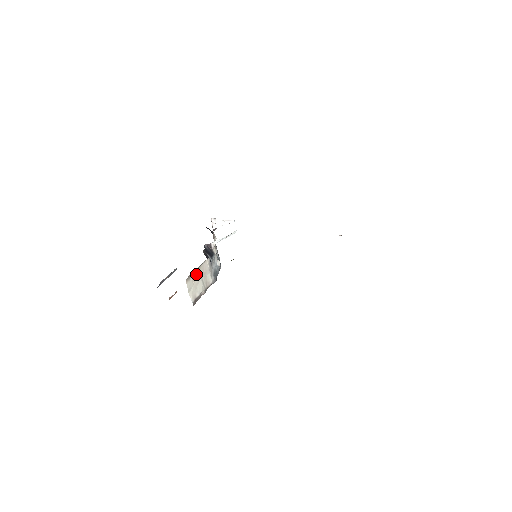
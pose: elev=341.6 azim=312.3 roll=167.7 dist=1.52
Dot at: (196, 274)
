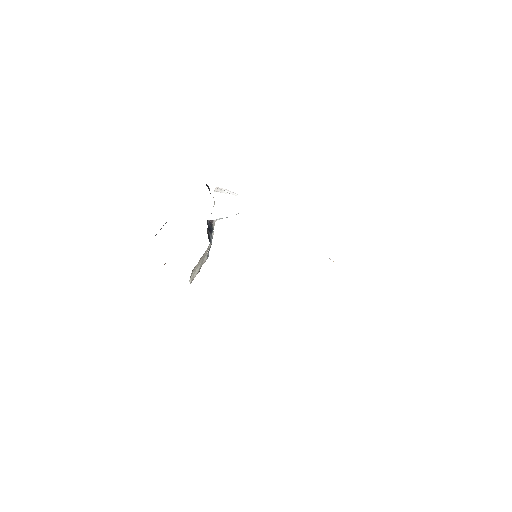
Dot at: (200, 261)
